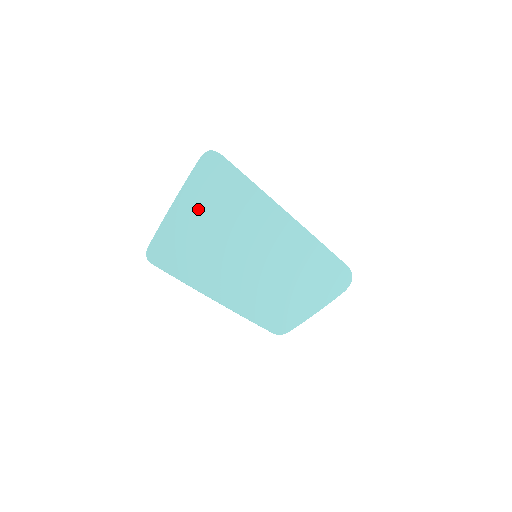
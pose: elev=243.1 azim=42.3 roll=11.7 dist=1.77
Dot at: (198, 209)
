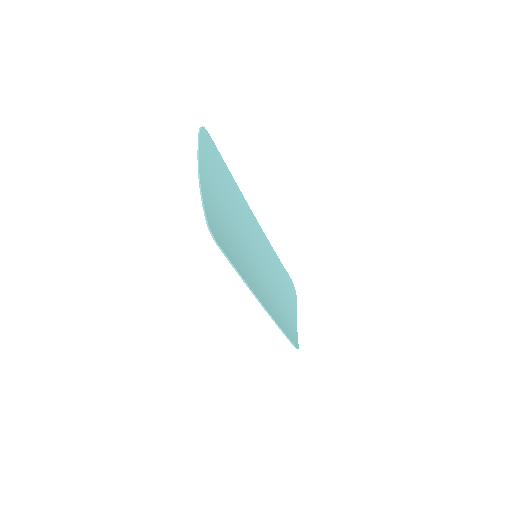
Dot at: (214, 190)
